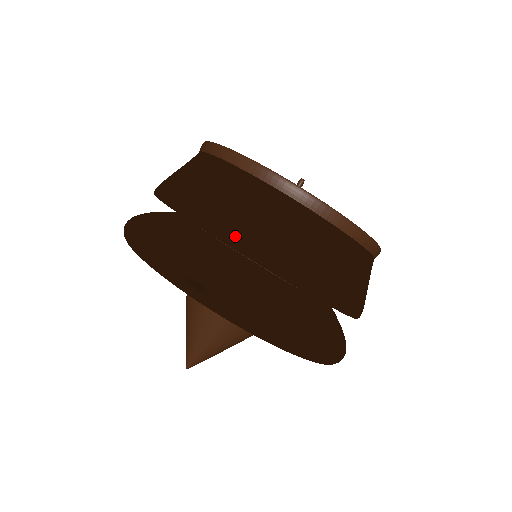
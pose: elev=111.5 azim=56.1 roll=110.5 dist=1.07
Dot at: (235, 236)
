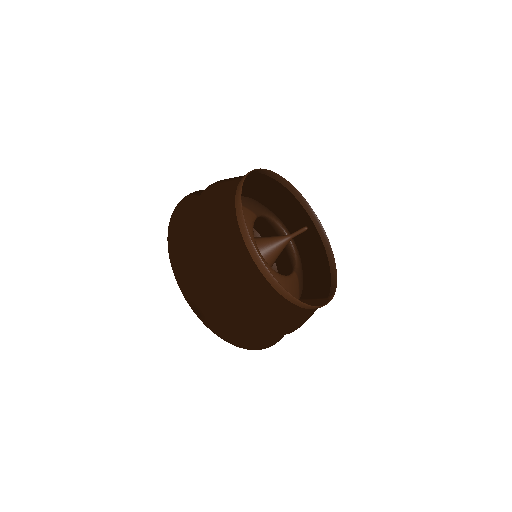
Dot at: (228, 296)
